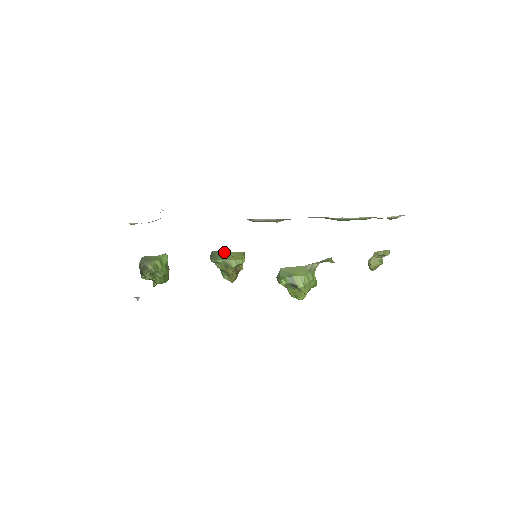
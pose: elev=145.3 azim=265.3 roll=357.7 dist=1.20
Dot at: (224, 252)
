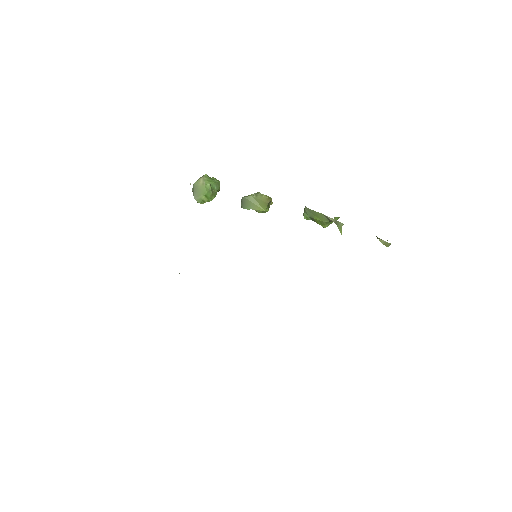
Dot at: (253, 197)
